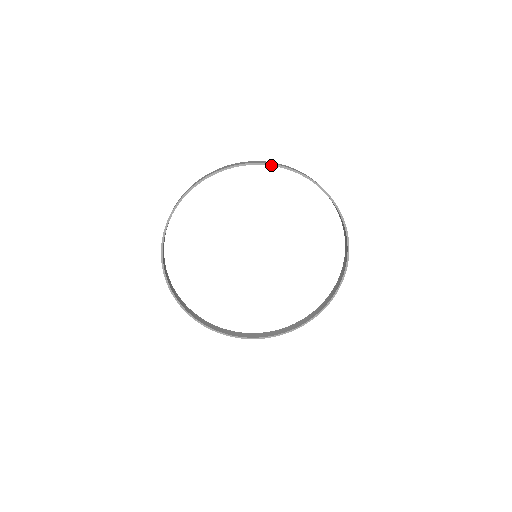
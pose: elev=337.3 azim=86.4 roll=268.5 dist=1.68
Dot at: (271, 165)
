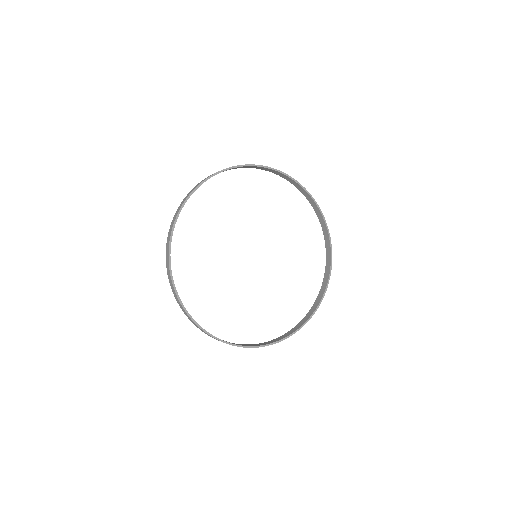
Dot at: (200, 185)
